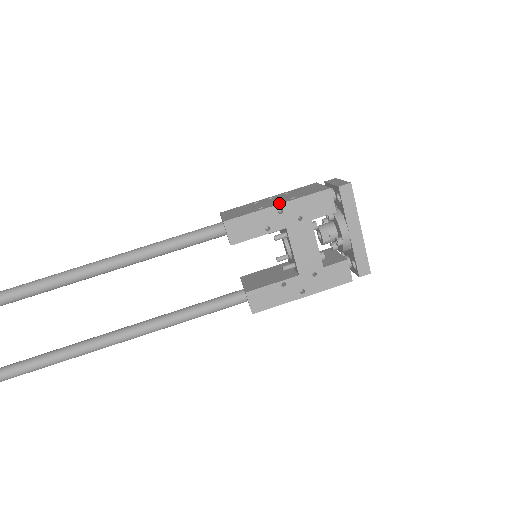
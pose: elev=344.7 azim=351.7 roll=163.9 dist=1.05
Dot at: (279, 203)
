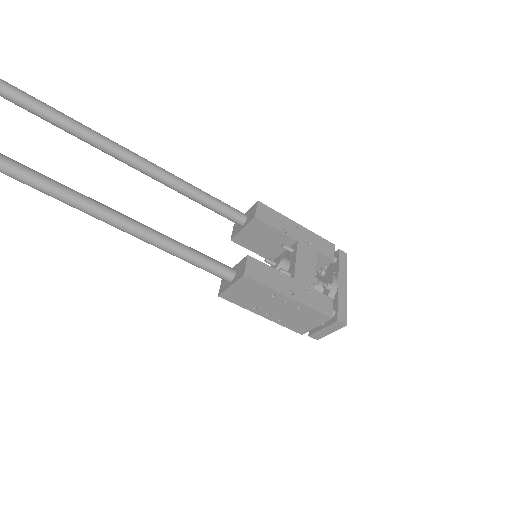
Dot at: (298, 225)
